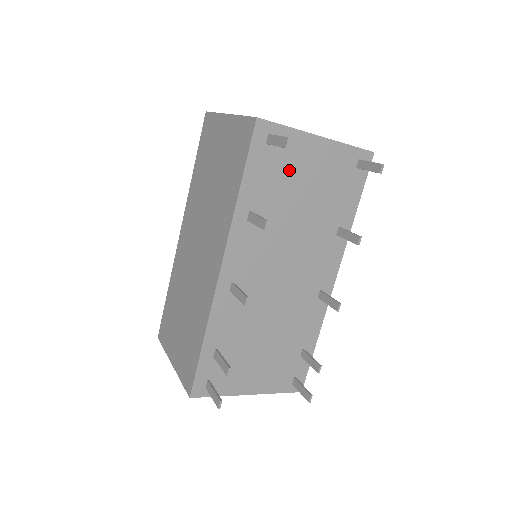
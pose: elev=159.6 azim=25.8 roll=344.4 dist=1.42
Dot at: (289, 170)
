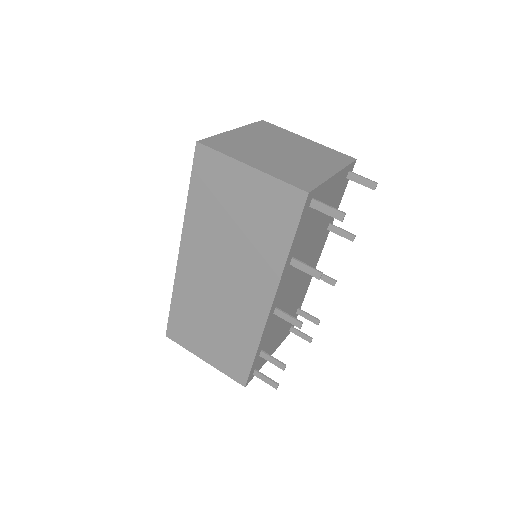
Dot at: (316, 212)
